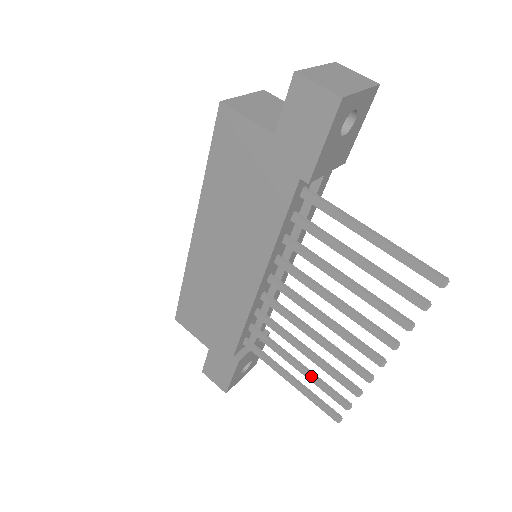
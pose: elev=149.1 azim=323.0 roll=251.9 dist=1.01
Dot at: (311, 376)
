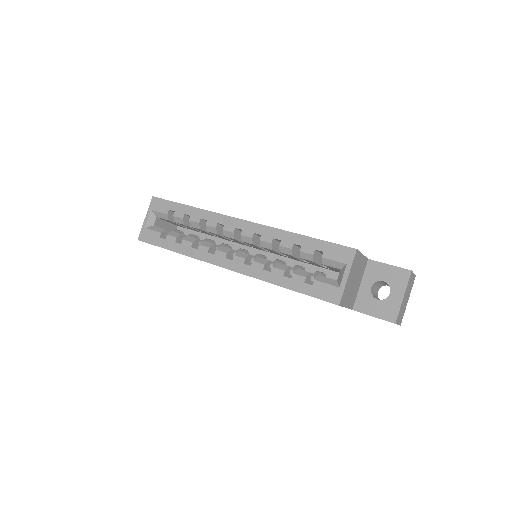
Dot at: occluded
